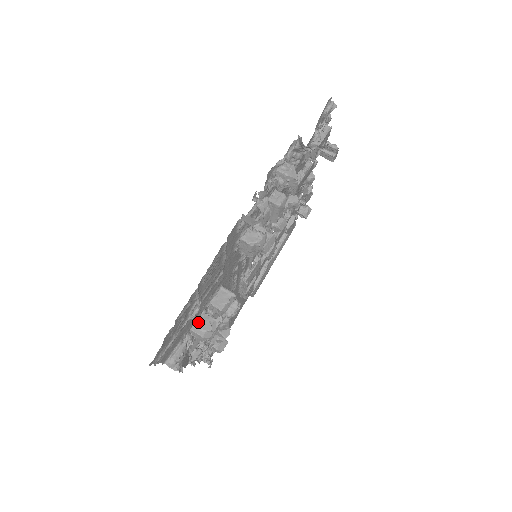
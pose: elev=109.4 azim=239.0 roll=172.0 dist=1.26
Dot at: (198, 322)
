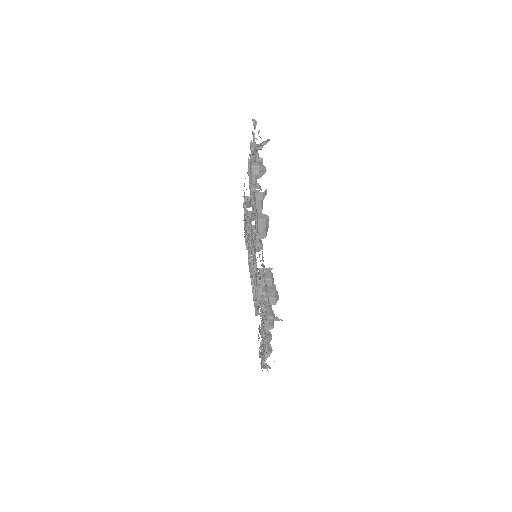
Dot at: (265, 292)
